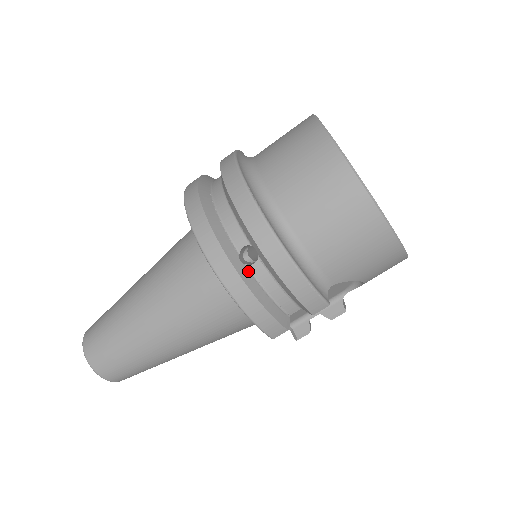
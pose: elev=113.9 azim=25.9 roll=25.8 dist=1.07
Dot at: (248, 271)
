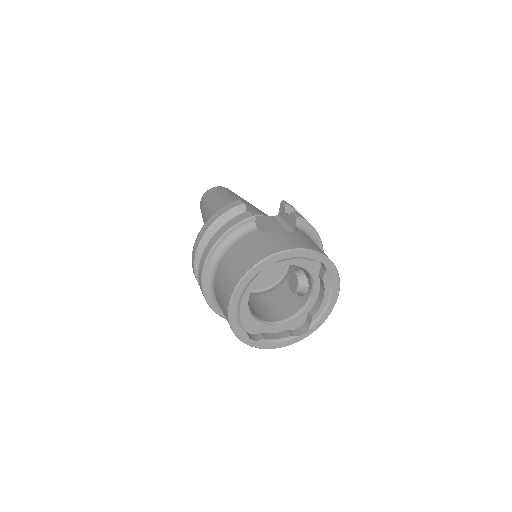
Dot at: occluded
